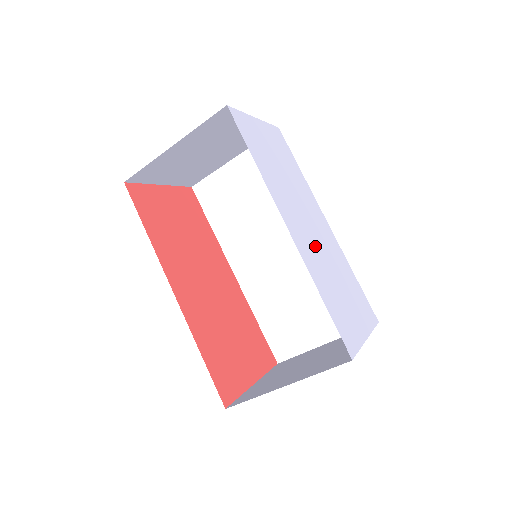
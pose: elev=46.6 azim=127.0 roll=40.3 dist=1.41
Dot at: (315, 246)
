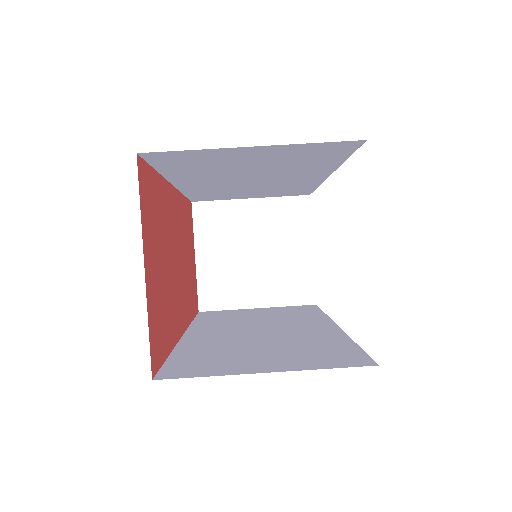
Dot at: occluded
